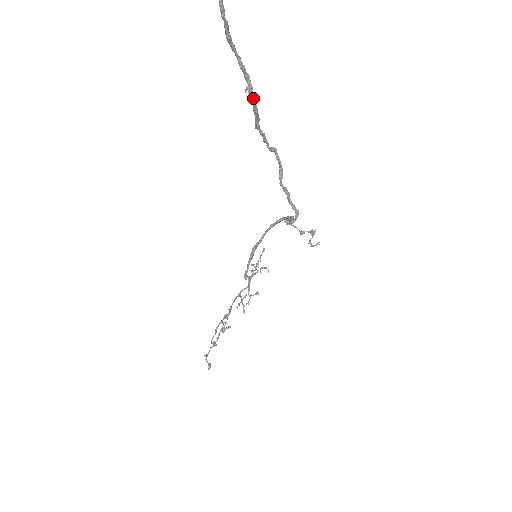
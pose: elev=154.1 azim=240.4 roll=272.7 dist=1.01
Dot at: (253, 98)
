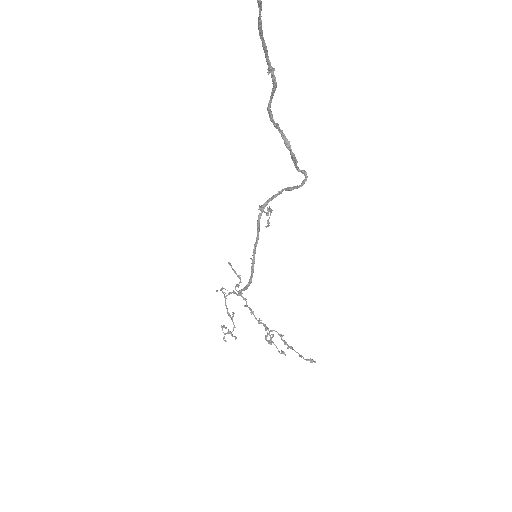
Dot at: occluded
